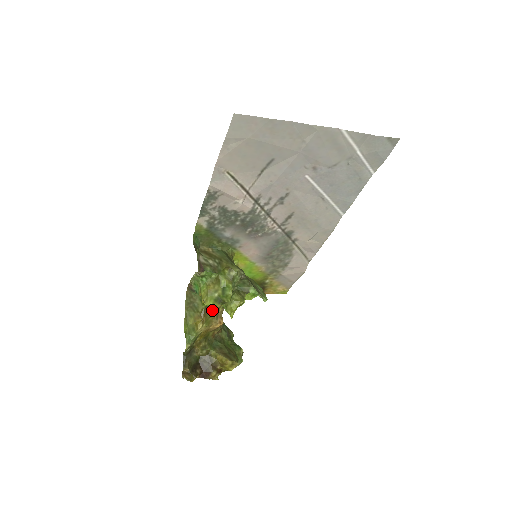
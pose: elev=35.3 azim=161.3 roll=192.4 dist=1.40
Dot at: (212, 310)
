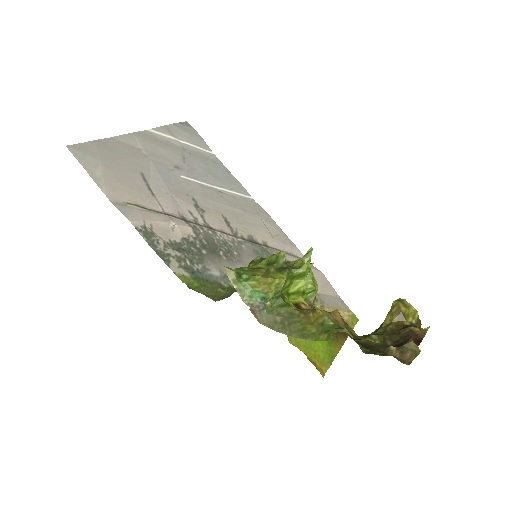
Dot at: occluded
